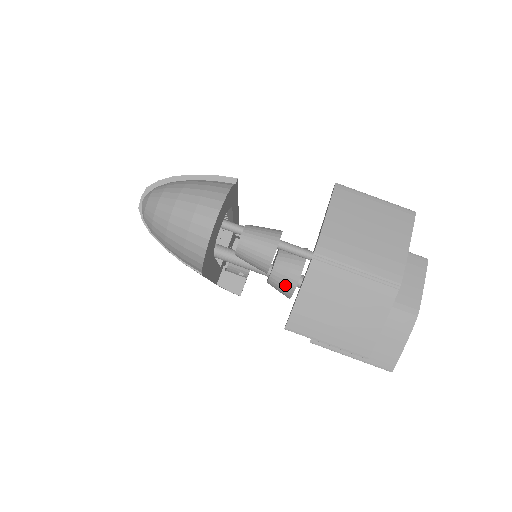
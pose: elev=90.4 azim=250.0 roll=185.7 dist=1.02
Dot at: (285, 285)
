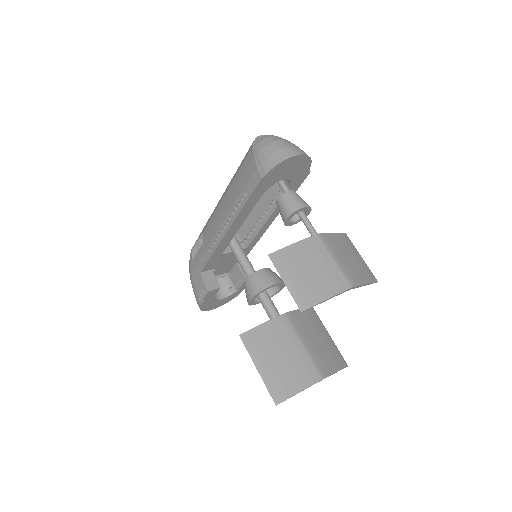
Dot at: (259, 284)
